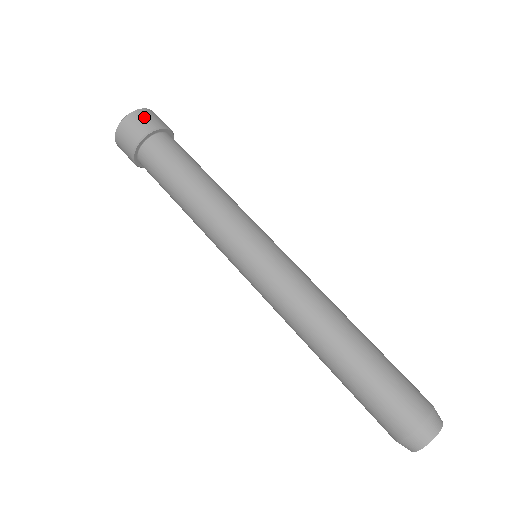
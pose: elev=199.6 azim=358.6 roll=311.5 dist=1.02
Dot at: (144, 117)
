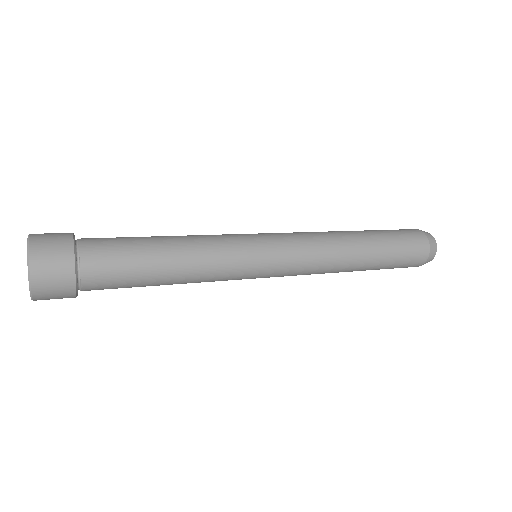
Dot at: (48, 264)
